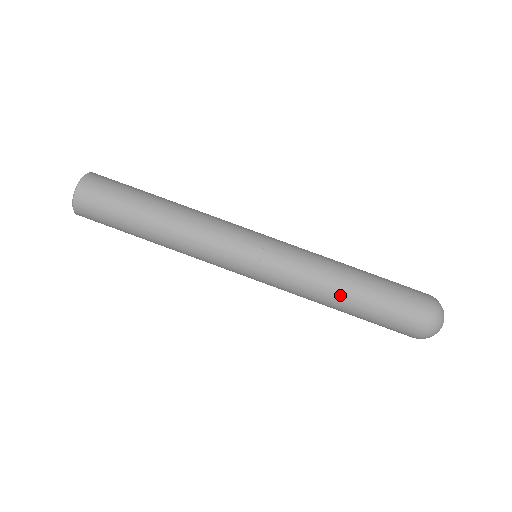
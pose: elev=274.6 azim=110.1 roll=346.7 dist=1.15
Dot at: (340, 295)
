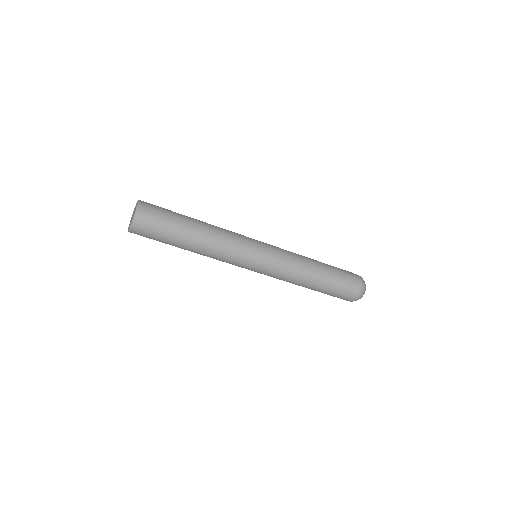
Dot at: occluded
